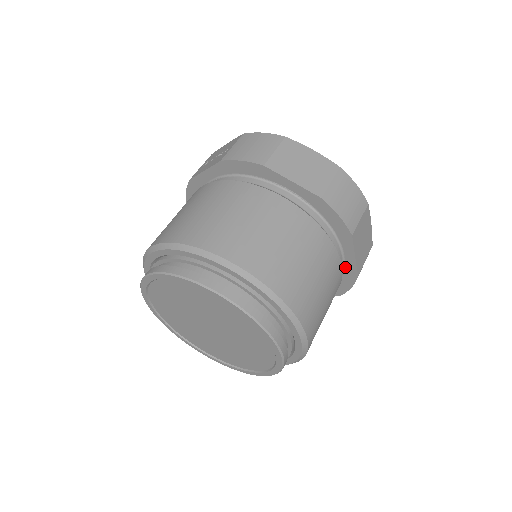
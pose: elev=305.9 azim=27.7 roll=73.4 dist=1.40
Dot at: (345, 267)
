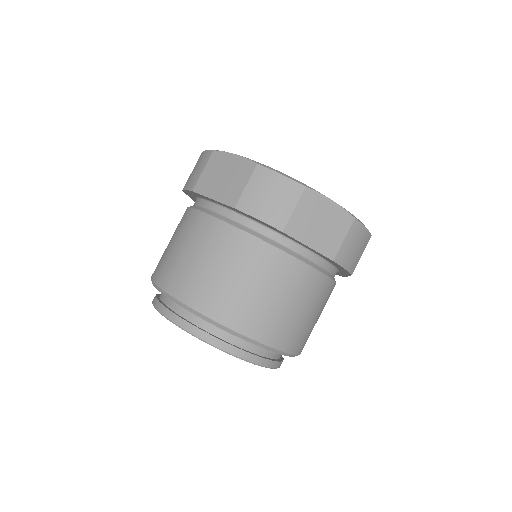
Dot at: (318, 254)
